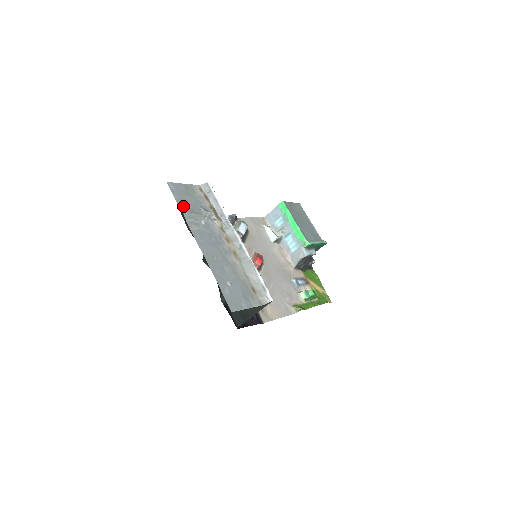
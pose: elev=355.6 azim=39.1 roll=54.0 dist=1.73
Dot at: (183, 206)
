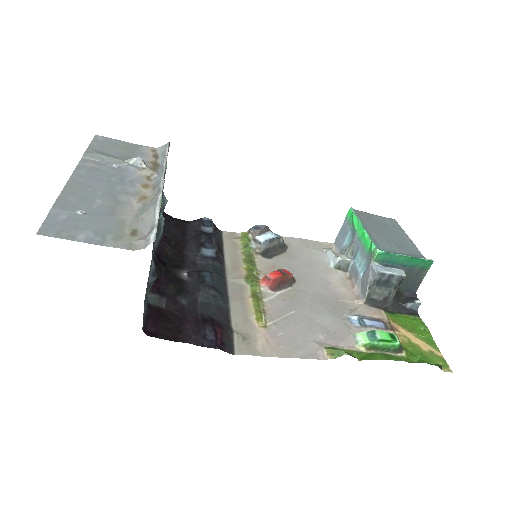
Dot at: (96, 150)
